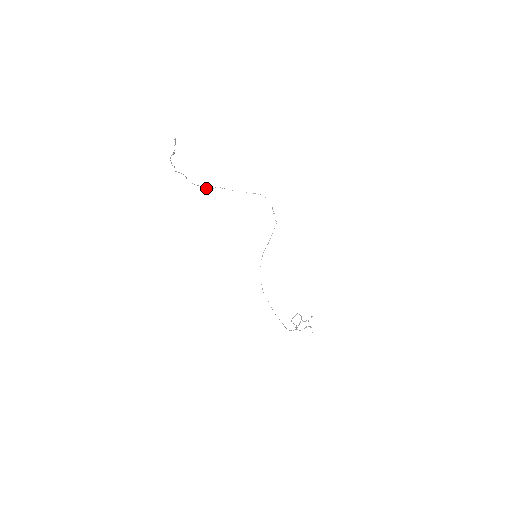
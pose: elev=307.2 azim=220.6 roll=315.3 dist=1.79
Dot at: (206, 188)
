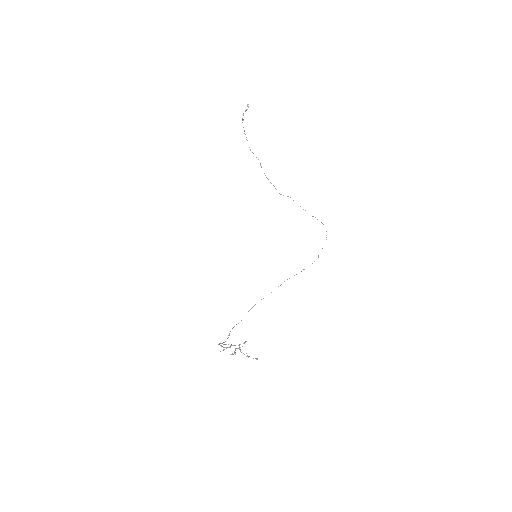
Dot at: occluded
